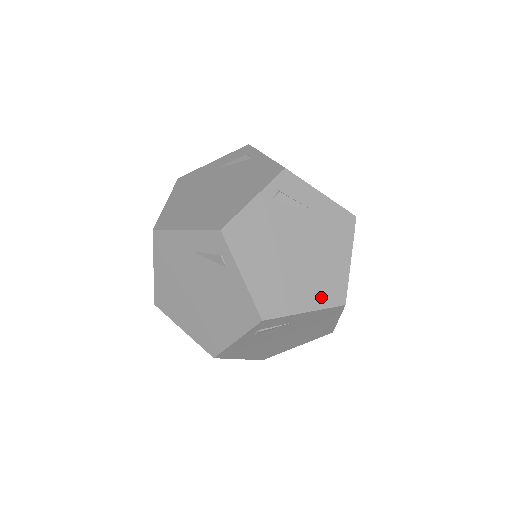
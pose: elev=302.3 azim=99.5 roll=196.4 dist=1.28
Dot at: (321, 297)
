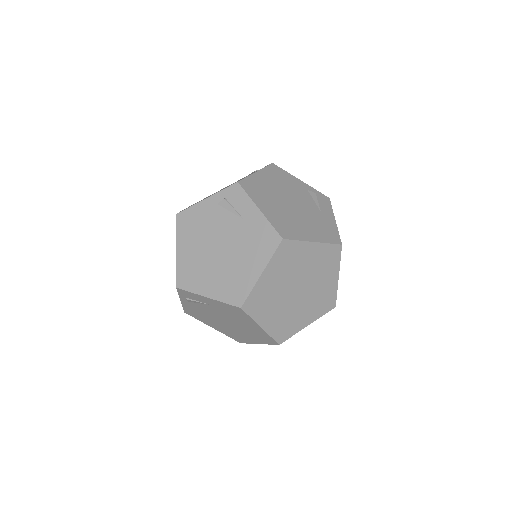
Dot at: (276, 220)
